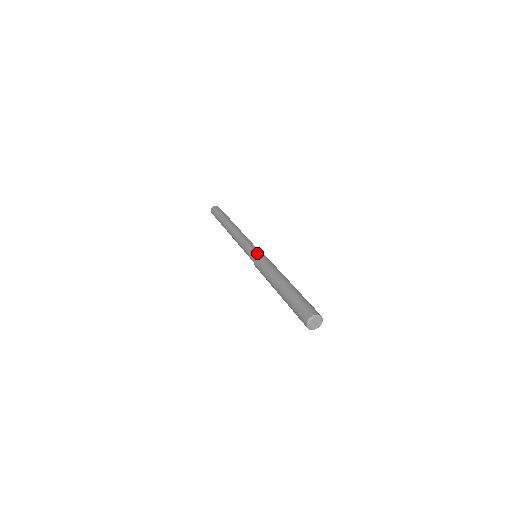
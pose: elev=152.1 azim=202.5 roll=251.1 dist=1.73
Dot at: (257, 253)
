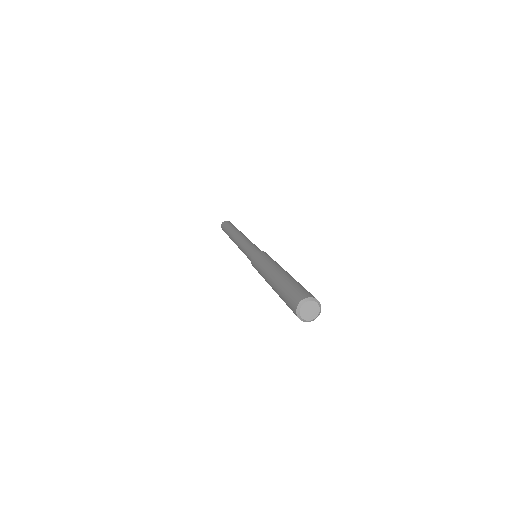
Dot at: (254, 251)
